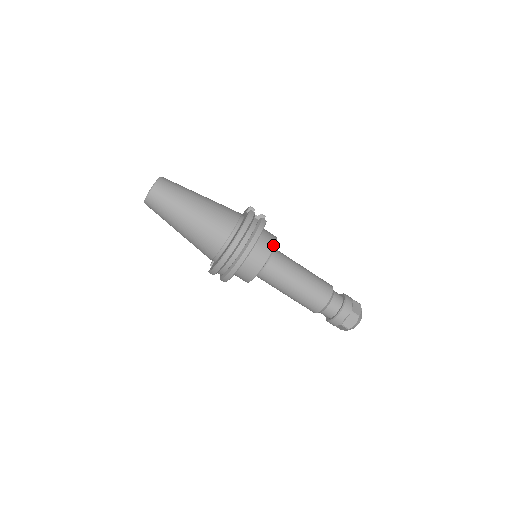
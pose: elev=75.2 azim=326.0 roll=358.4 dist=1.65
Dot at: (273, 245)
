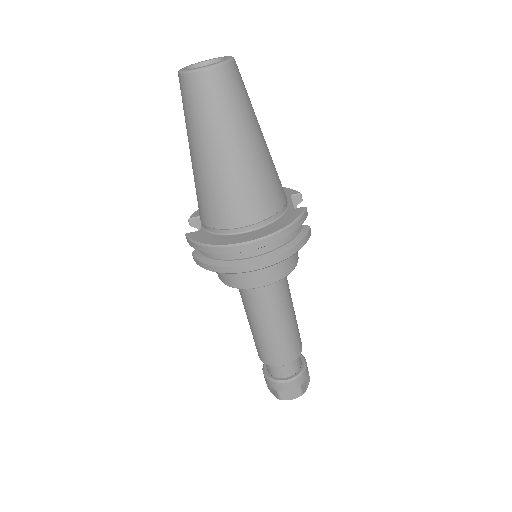
Dot at: (293, 268)
